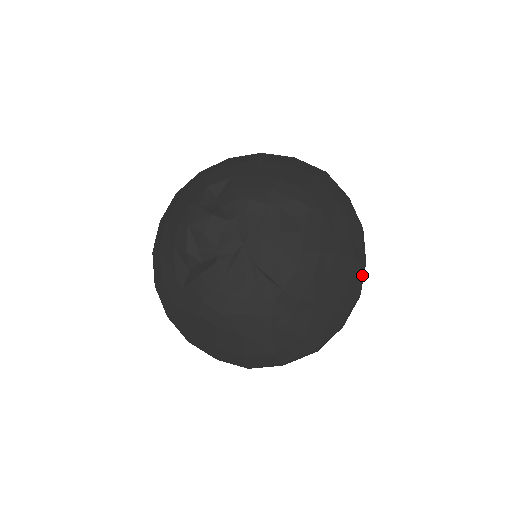
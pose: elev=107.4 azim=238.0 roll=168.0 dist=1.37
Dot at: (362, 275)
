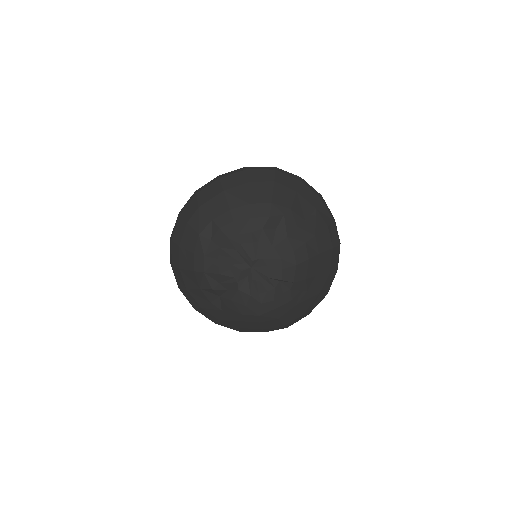
Dot at: (336, 231)
